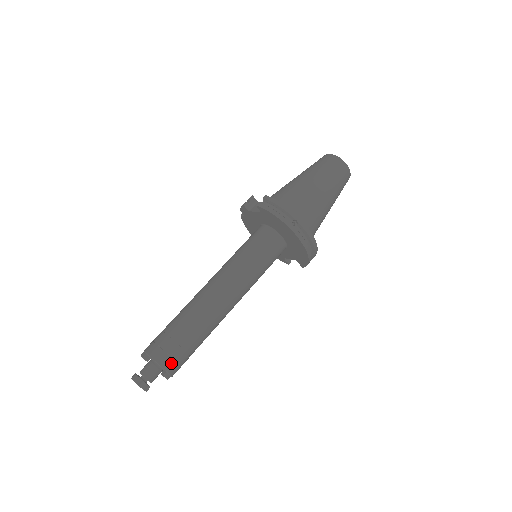
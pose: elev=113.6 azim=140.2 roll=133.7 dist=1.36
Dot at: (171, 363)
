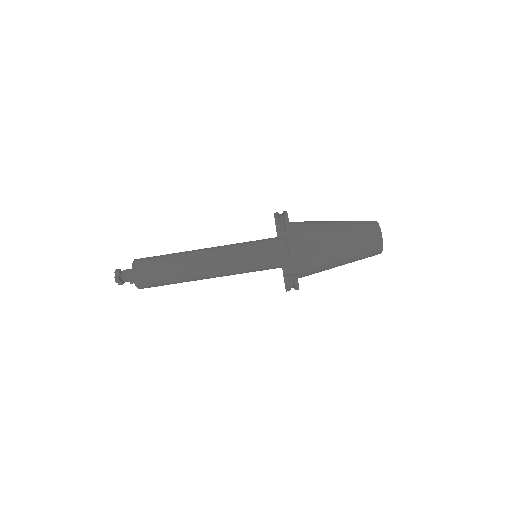
Dot at: occluded
